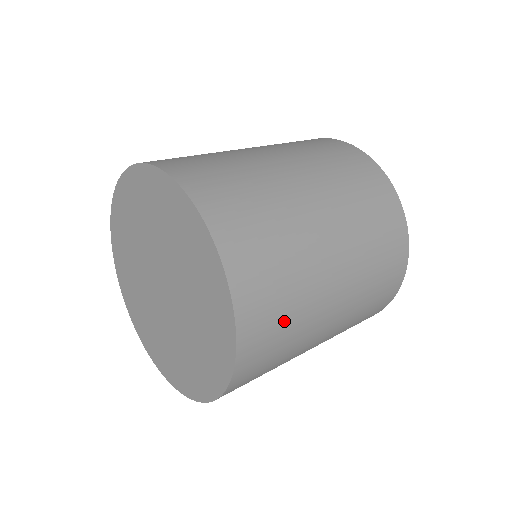
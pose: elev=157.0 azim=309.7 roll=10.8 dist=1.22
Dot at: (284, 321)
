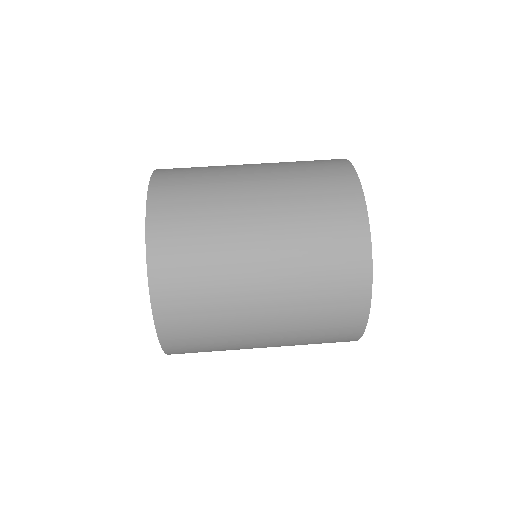
Dot at: occluded
